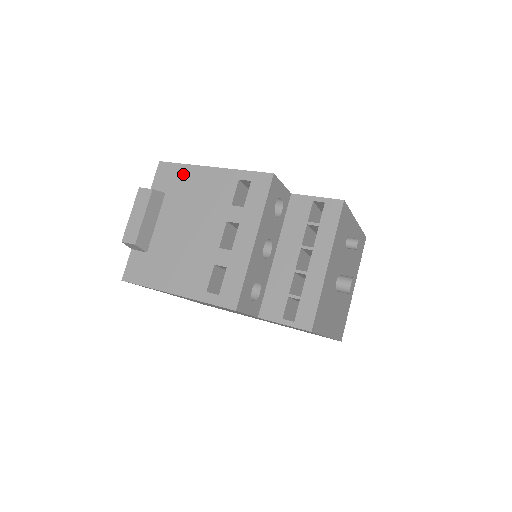
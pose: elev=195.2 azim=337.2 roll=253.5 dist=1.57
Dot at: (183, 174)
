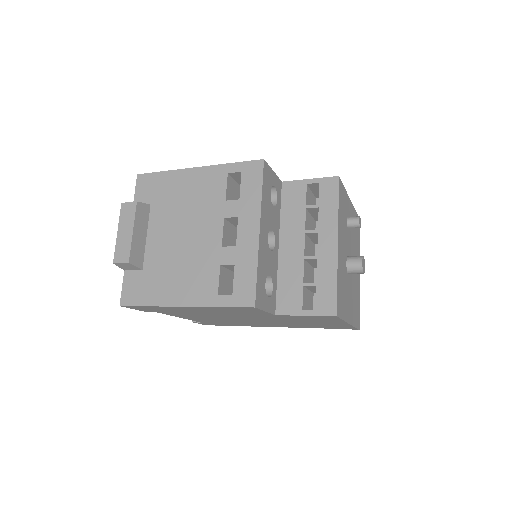
Dot at: (166, 181)
